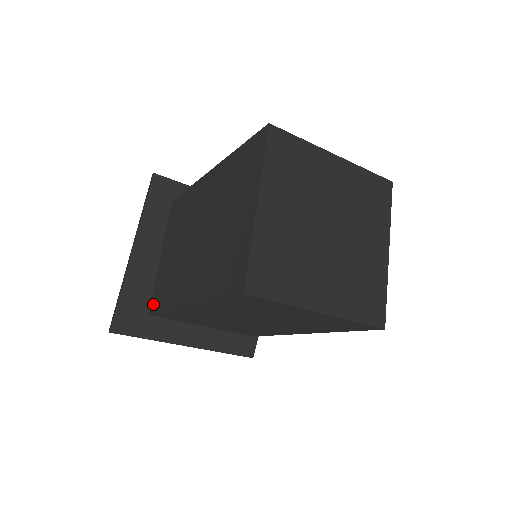
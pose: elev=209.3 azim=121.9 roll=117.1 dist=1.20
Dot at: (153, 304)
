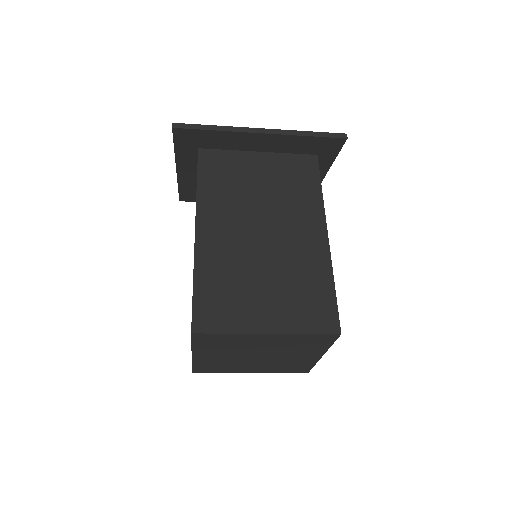
Dot at: occluded
